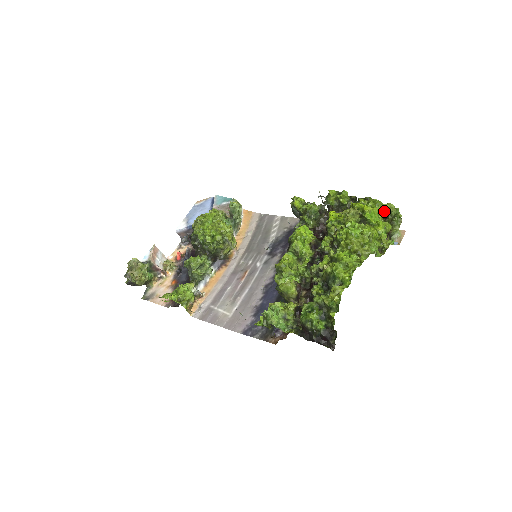
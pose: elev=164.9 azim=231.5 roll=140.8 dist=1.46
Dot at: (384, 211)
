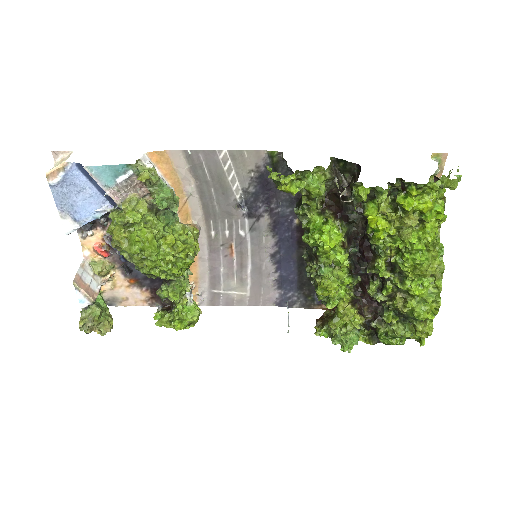
Dot at: (442, 187)
